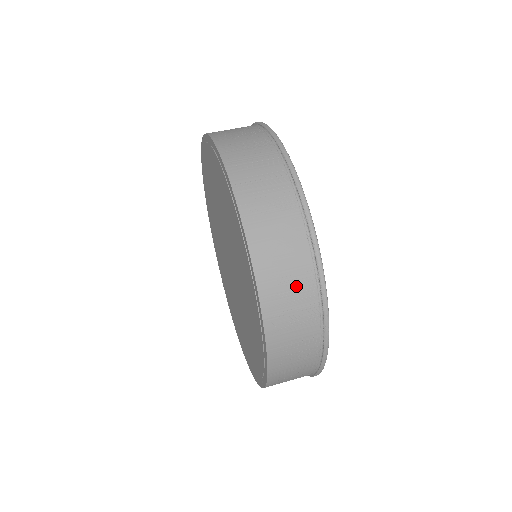
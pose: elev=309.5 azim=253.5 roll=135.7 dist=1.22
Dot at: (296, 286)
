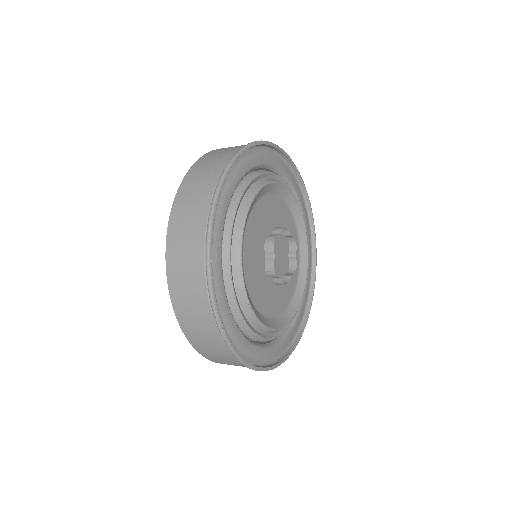
Dot at: (207, 177)
